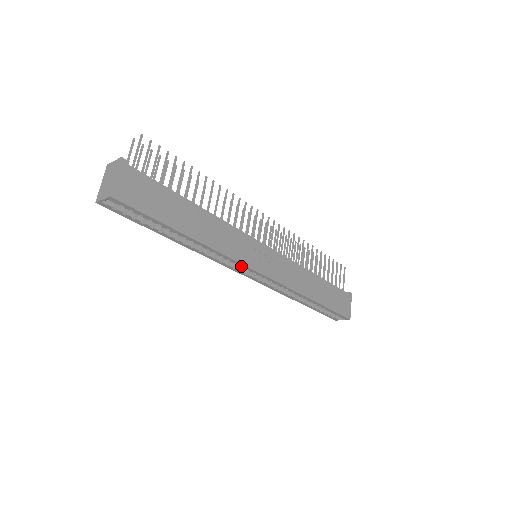
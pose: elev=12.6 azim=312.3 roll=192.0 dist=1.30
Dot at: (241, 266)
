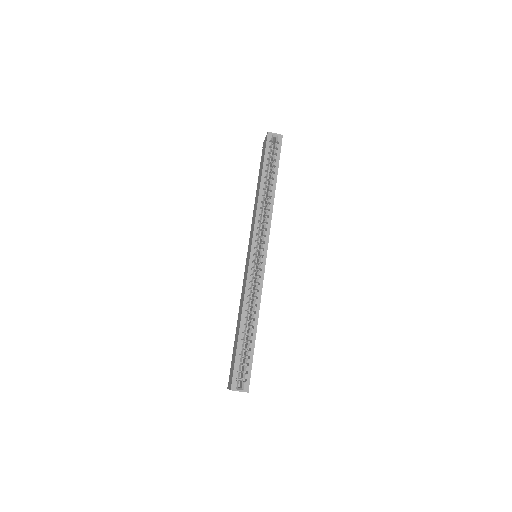
Dot at: (263, 237)
